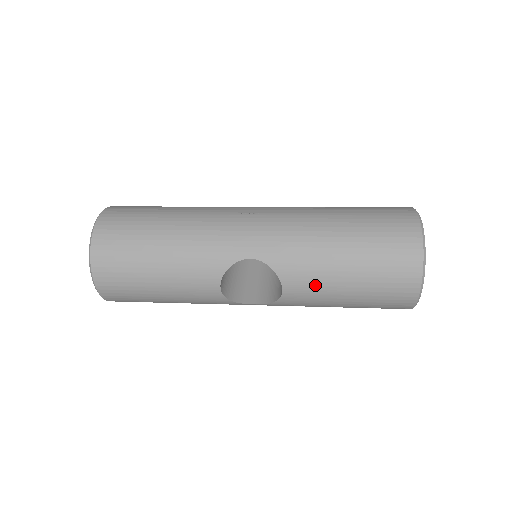
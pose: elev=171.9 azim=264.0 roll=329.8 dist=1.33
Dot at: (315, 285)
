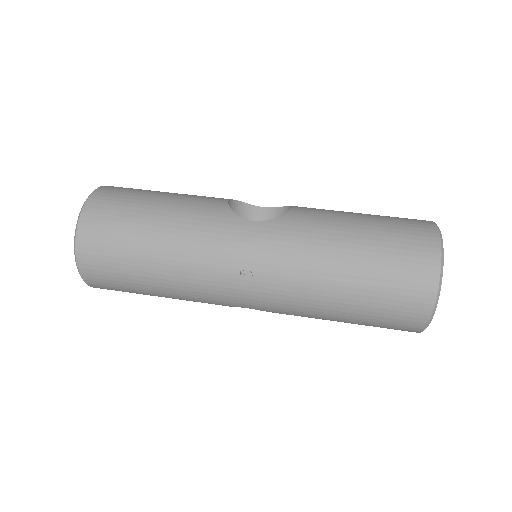
Dot at: occluded
